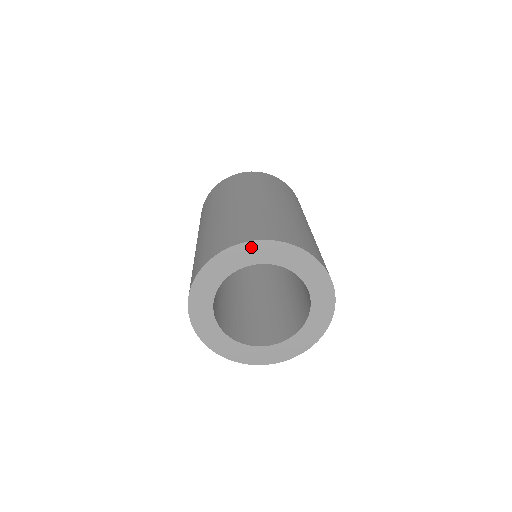
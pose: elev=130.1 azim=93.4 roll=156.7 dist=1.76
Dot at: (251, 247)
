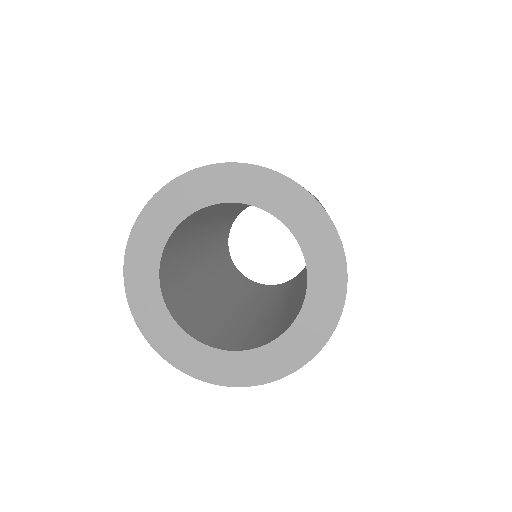
Dot at: (218, 173)
